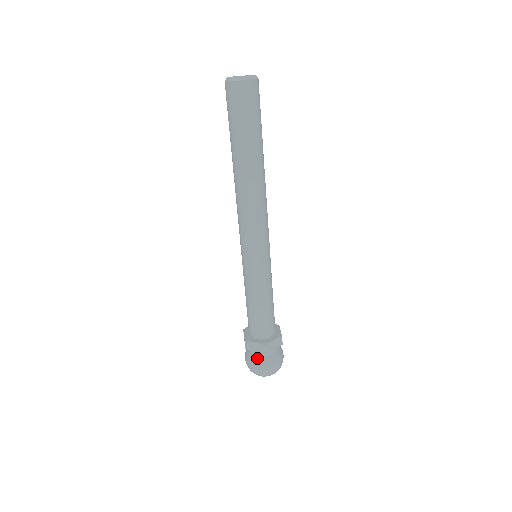
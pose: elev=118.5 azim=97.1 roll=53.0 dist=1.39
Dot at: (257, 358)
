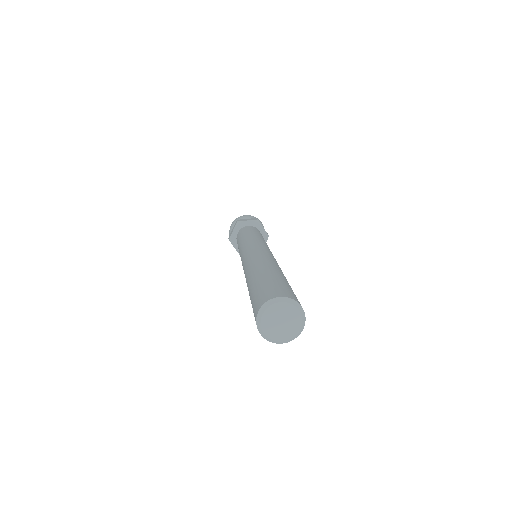
Dot at: occluded
